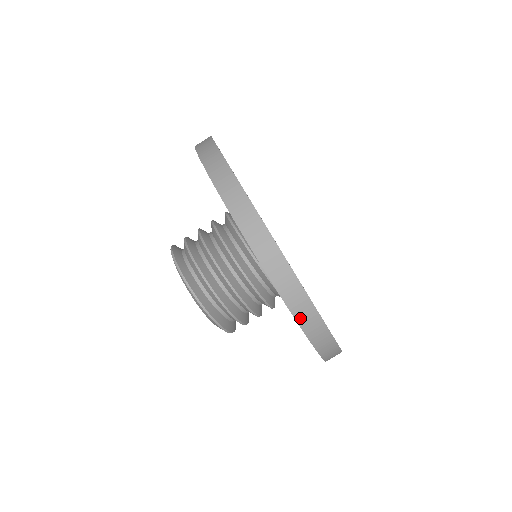
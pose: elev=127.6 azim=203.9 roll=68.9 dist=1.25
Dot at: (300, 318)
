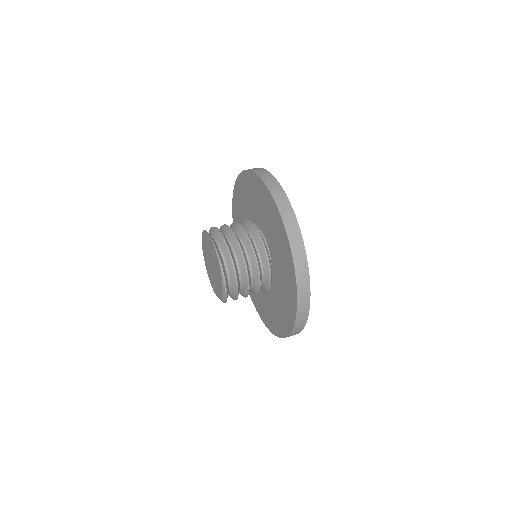
Dot at: (289, 336)
